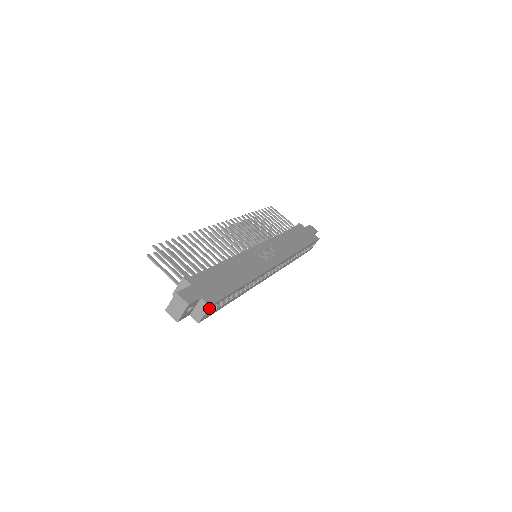
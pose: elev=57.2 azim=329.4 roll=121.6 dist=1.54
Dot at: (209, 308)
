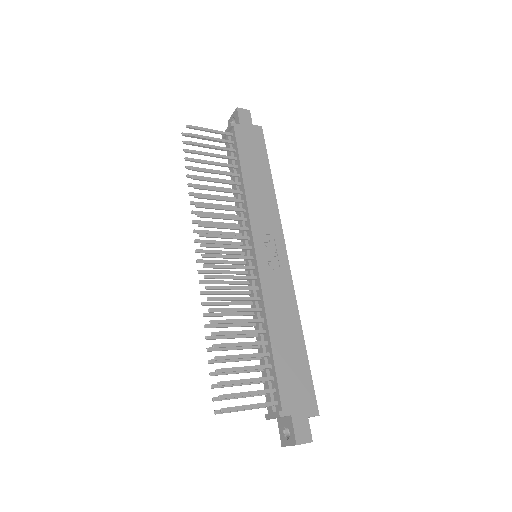
Dot at: (316, 414)
